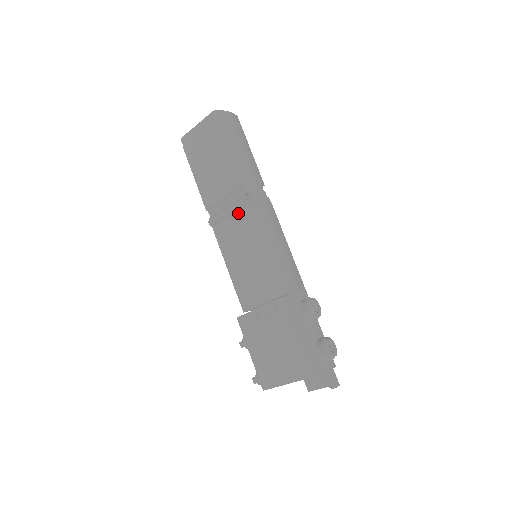
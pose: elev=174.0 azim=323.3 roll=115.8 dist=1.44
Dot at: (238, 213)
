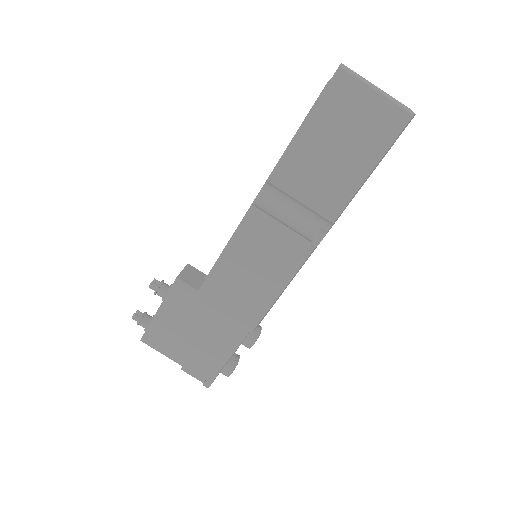
Dot at: (296, 234)
